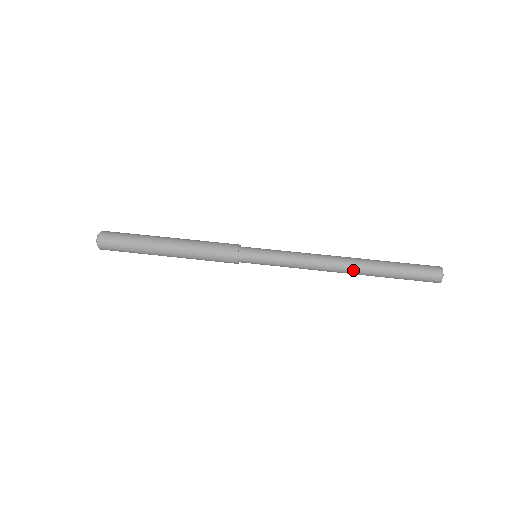
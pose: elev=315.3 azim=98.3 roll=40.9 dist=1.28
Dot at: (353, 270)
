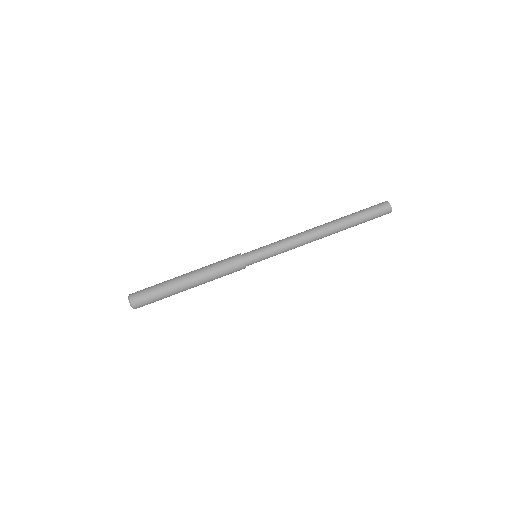
Dot at: (330, 233)
